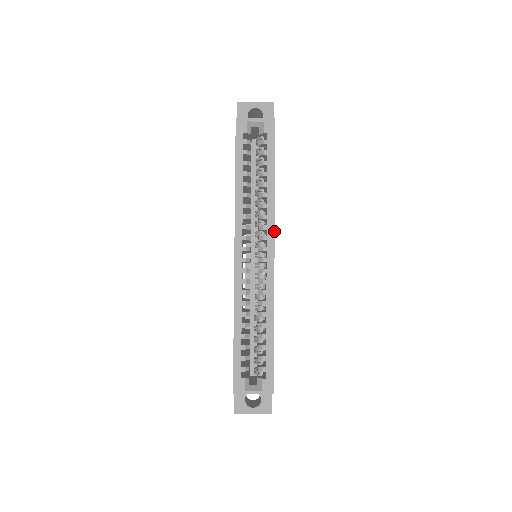
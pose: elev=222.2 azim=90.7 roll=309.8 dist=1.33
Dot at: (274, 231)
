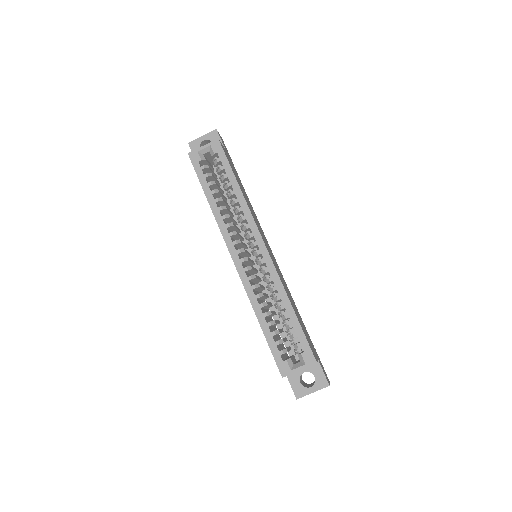
Dot at: (256, 226)
